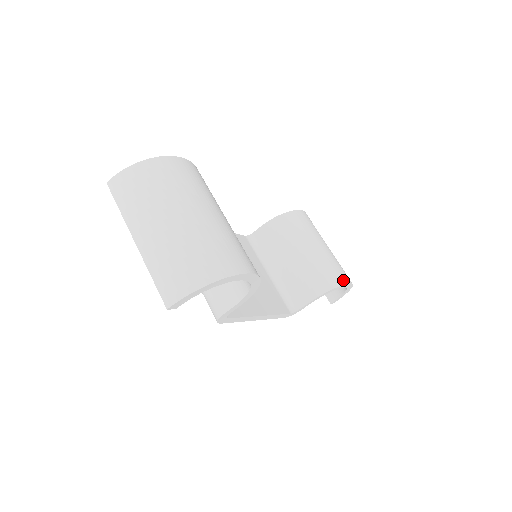
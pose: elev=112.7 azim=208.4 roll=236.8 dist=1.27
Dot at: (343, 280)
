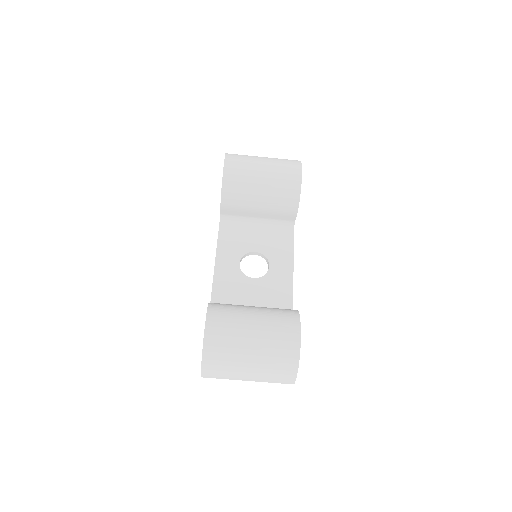
Dot at: (298, 181)
